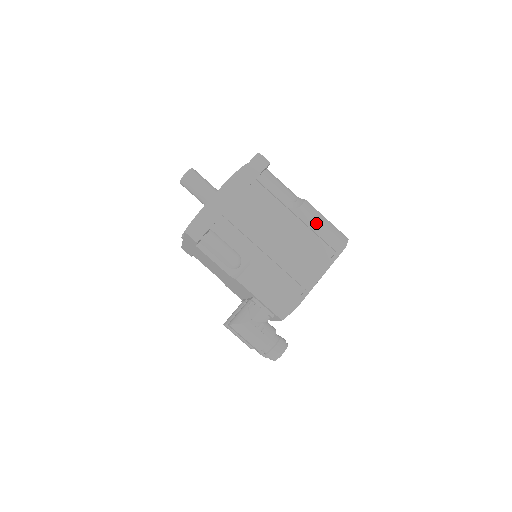
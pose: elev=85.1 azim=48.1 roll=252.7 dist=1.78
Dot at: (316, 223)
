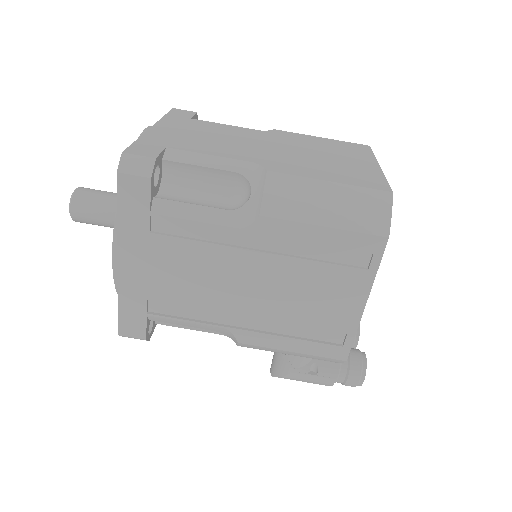
Dot at: (306, 227)
